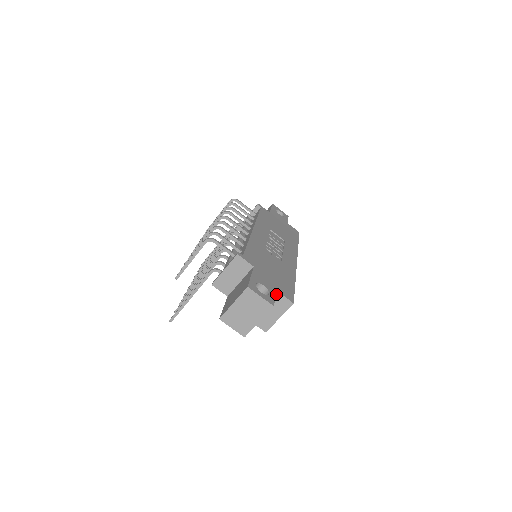
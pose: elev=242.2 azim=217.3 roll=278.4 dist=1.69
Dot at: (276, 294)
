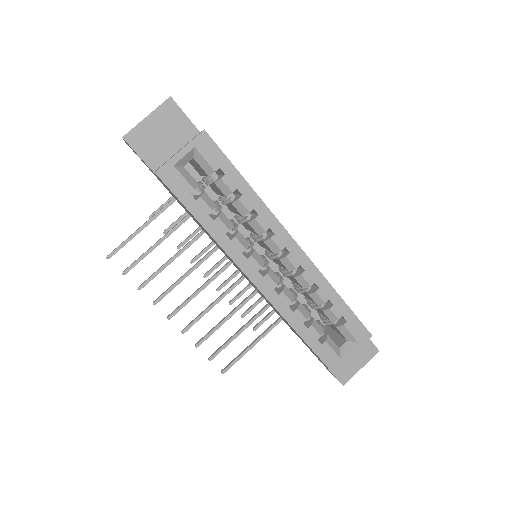
Dot at: occluded
